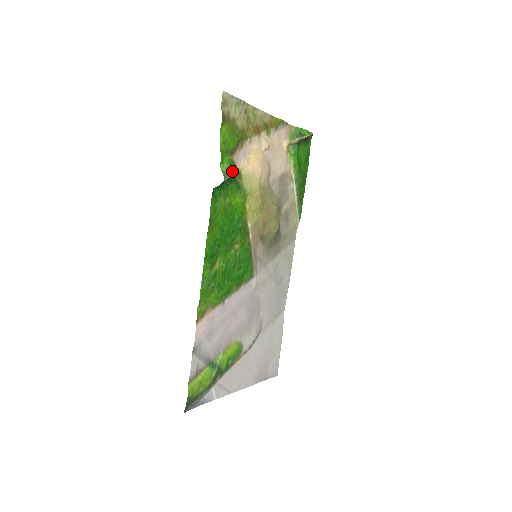
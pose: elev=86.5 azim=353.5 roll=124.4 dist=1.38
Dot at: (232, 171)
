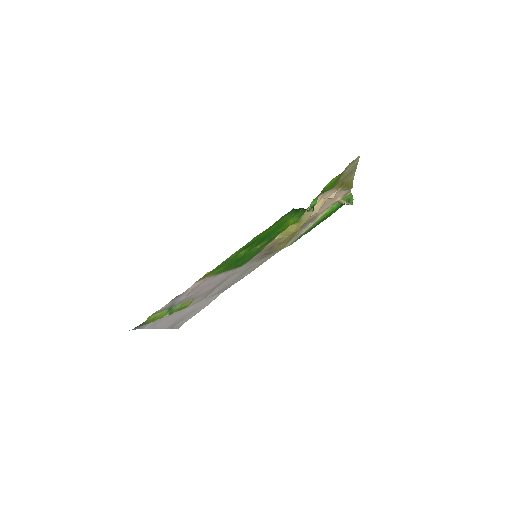
Dot at: (313, 208)
